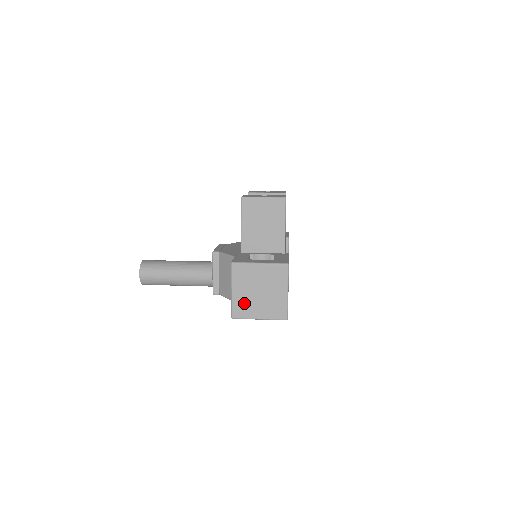
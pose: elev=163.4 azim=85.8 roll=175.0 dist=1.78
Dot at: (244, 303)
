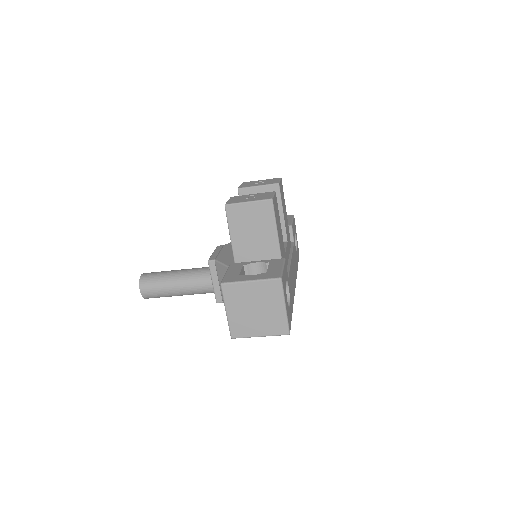
Dot at: (241, 322)
